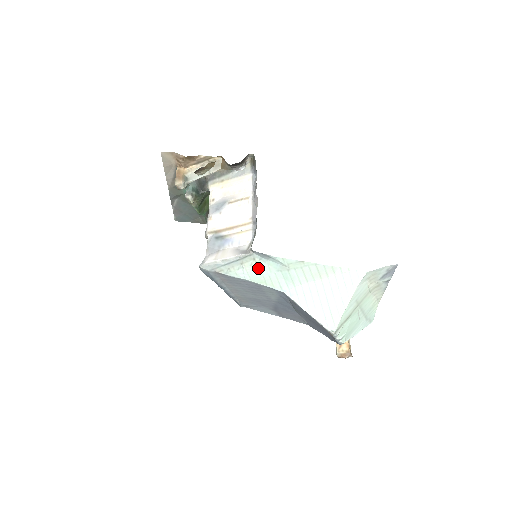
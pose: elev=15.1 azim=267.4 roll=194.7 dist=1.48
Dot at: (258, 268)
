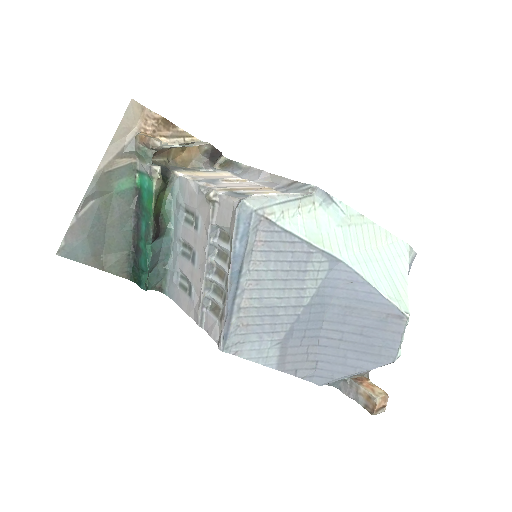
Dot at: (316, 218)
